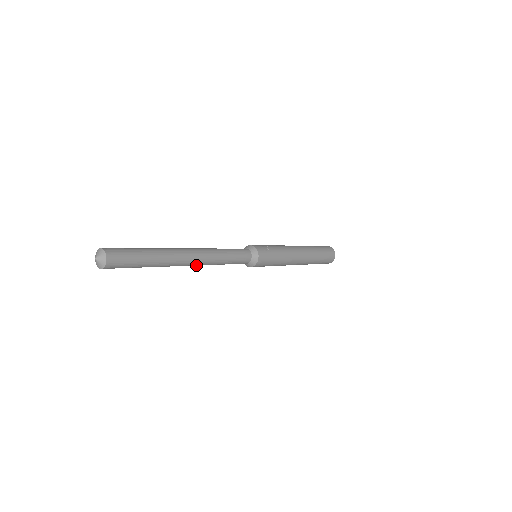
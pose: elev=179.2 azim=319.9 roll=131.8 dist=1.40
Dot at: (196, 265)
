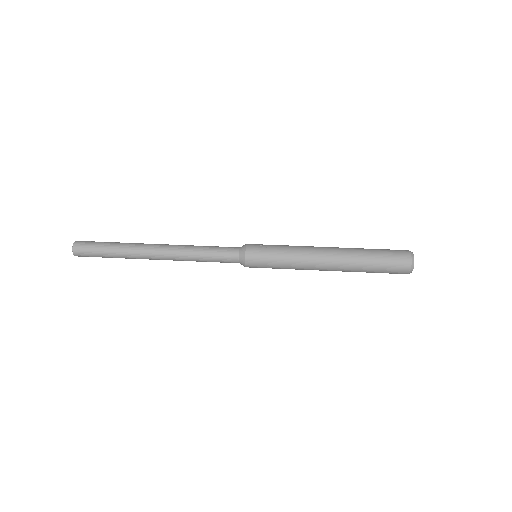
Dot at: (168, 259)
